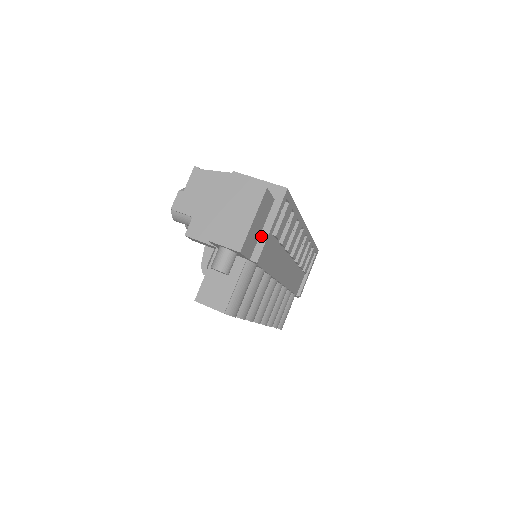
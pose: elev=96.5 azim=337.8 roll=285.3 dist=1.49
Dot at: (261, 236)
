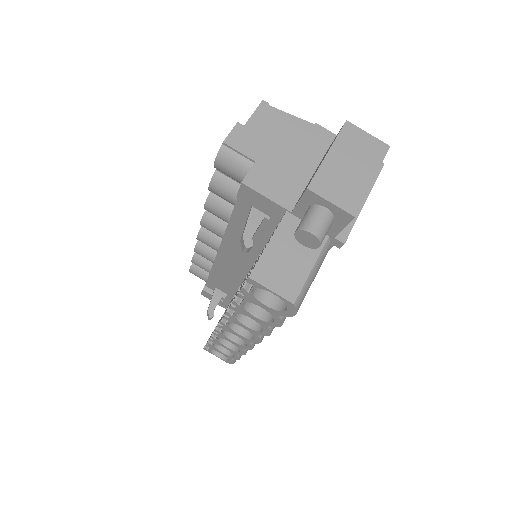
Dot at: occluded
